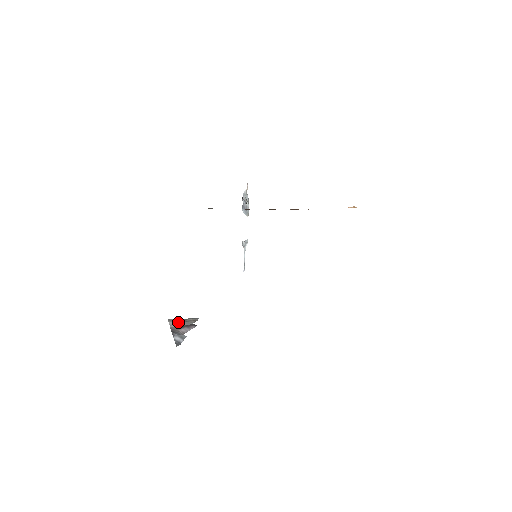
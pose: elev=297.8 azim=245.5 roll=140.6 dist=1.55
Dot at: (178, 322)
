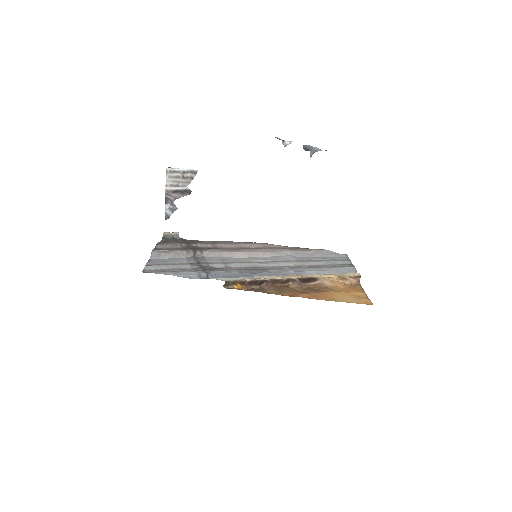
Dot at: (175, 179)
